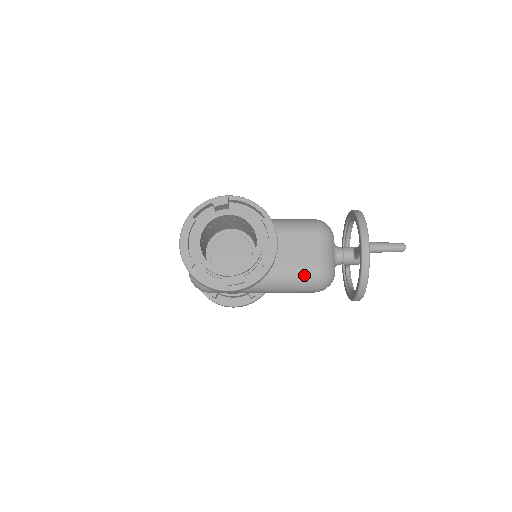
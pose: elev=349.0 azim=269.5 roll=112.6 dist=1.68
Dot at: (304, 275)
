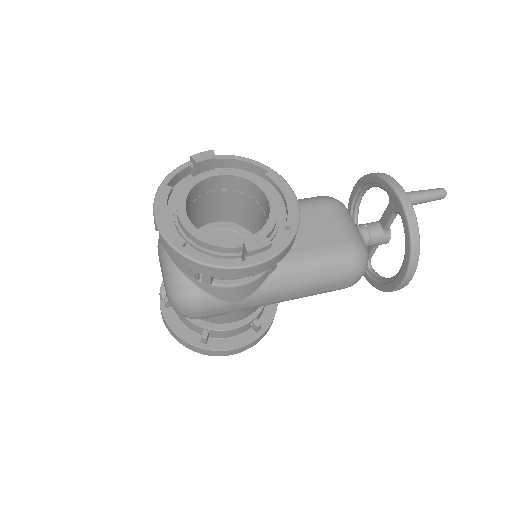
Dot at: (334, 254)
